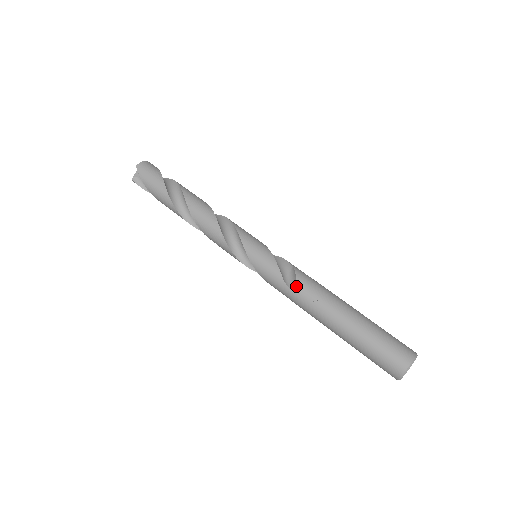
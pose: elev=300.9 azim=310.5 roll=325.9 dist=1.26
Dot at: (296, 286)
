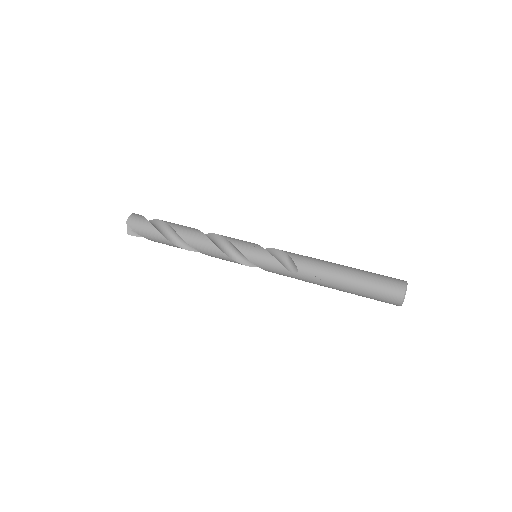
Dot at: (297, 270)
